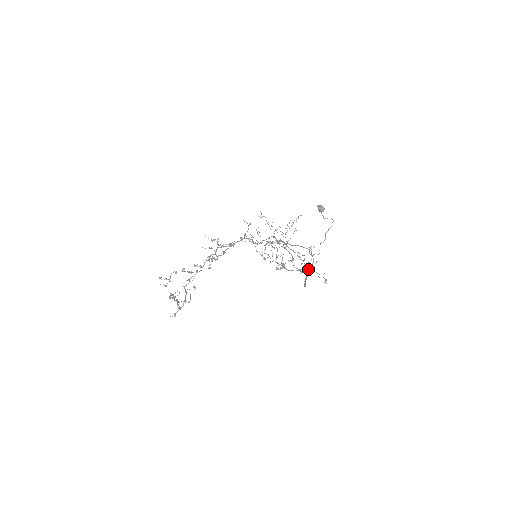
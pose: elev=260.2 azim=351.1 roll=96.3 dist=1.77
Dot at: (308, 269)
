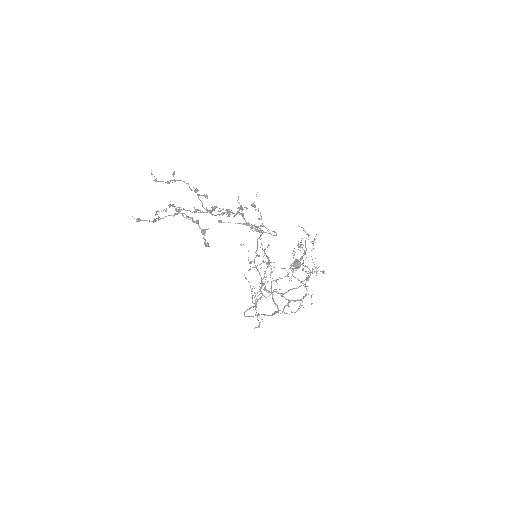
Dot at: occluded
